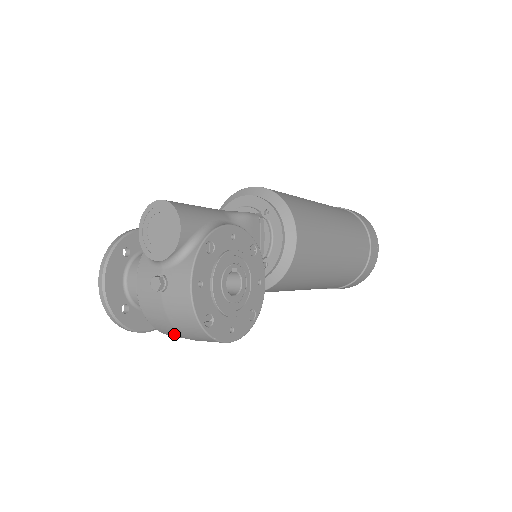
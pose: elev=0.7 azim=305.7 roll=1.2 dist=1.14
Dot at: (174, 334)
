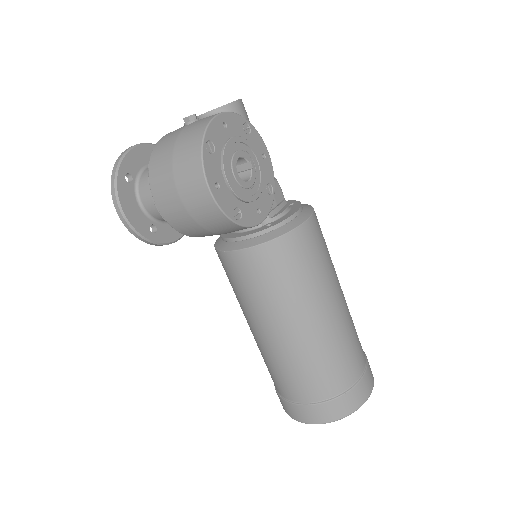
Dot at: (163, 171)
